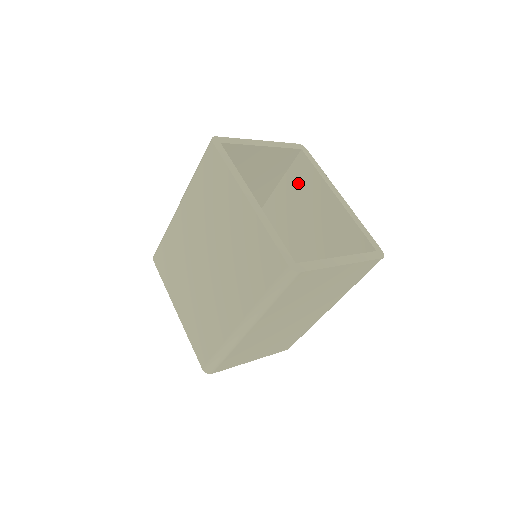
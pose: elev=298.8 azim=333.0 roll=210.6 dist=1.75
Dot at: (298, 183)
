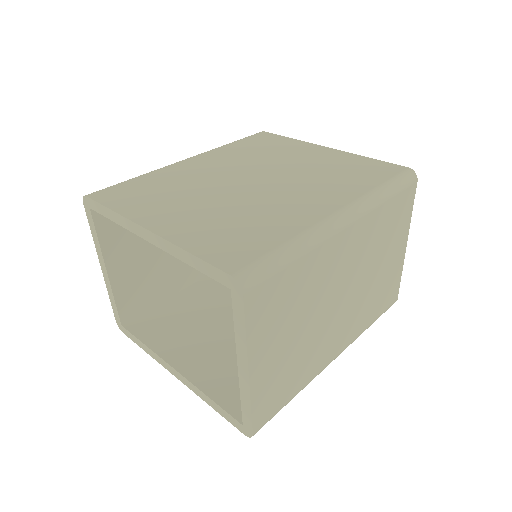
Dot at: occluded
